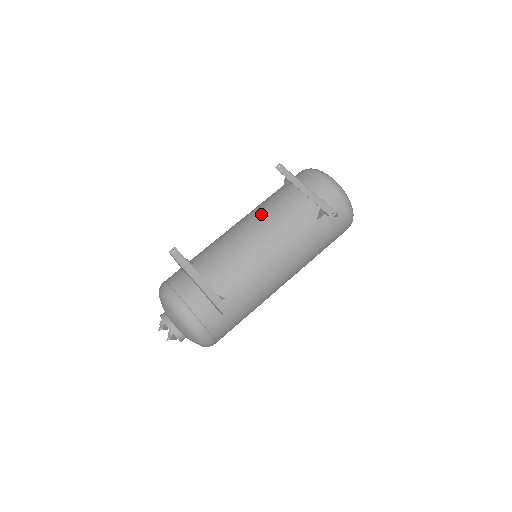
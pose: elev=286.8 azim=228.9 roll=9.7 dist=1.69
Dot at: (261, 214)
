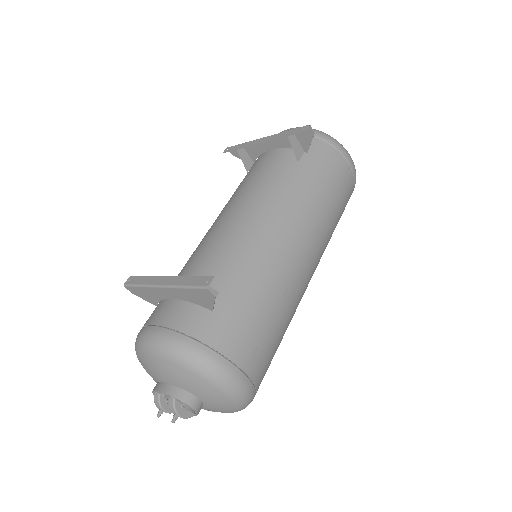
Dot at: (230, 198)
